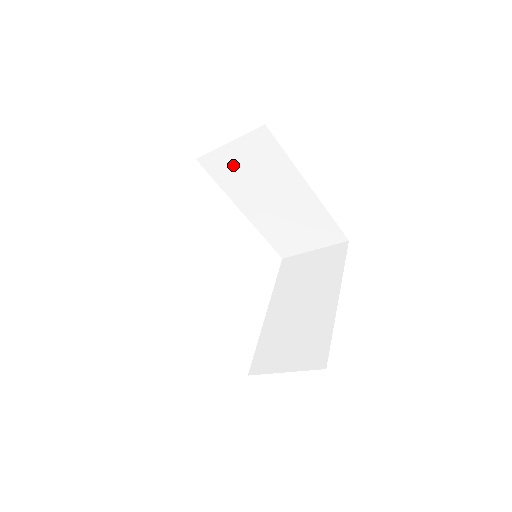
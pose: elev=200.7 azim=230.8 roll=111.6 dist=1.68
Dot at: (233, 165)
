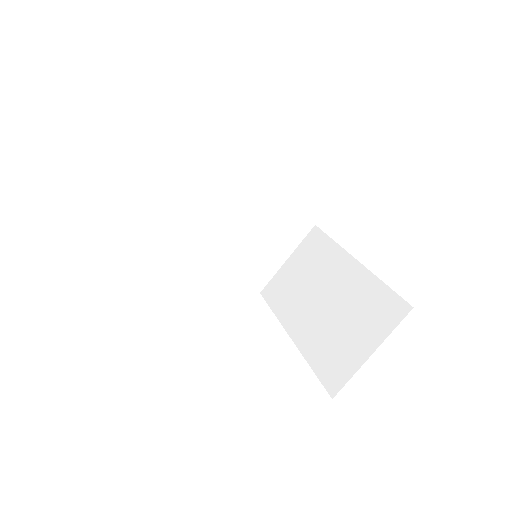
Dot at: (168, 197)
